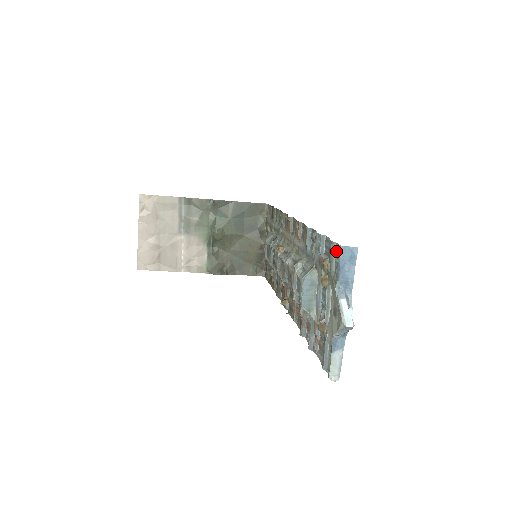
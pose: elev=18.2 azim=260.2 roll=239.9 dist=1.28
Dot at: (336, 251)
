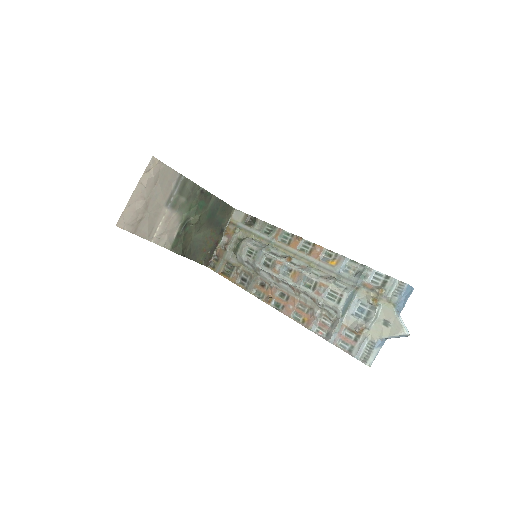
Dot at: (397, 285)
